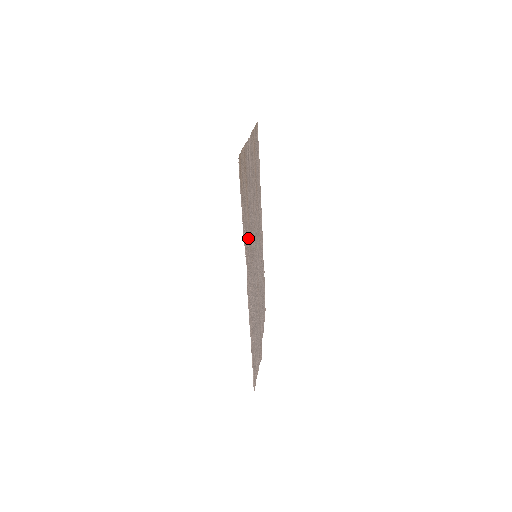
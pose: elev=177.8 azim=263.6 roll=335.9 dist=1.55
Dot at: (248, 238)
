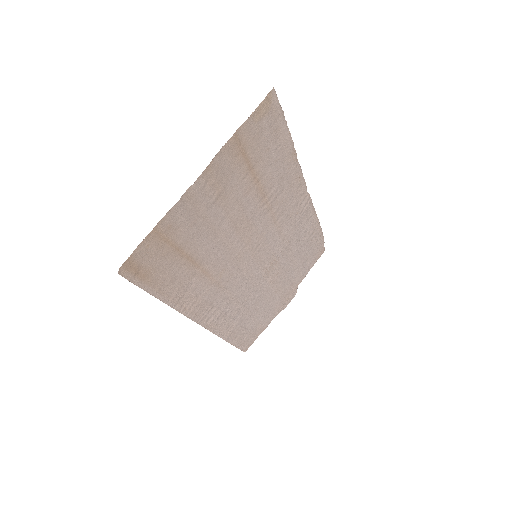
Dot at: (200, 283)
